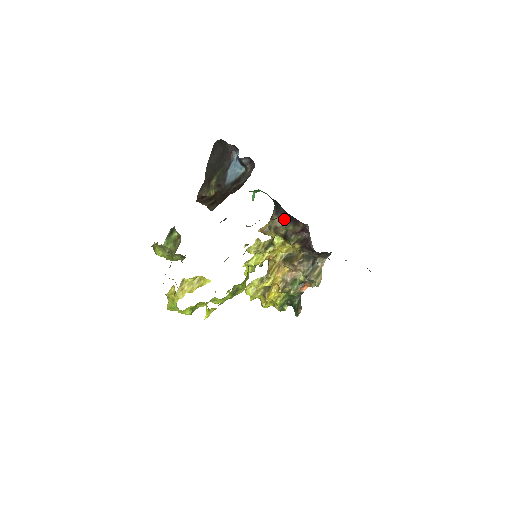
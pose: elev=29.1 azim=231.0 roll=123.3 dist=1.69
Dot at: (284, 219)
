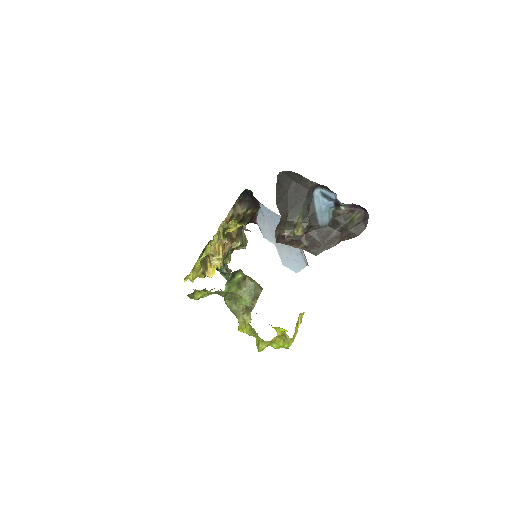
Dot at: (246, 206)
